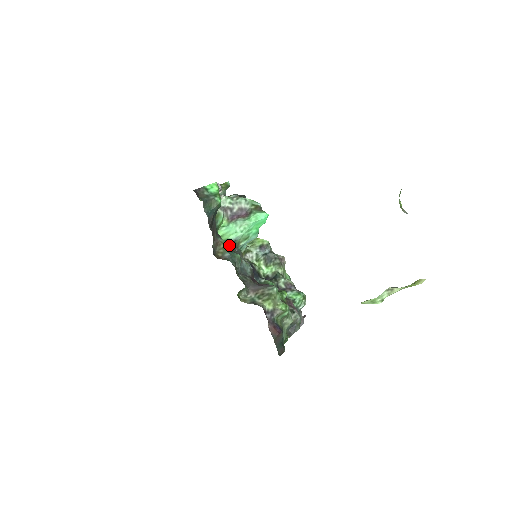
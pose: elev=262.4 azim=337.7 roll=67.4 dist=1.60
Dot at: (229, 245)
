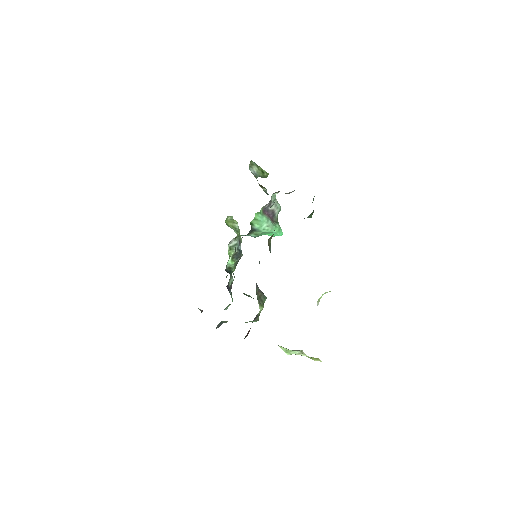
Dot at: occluded
